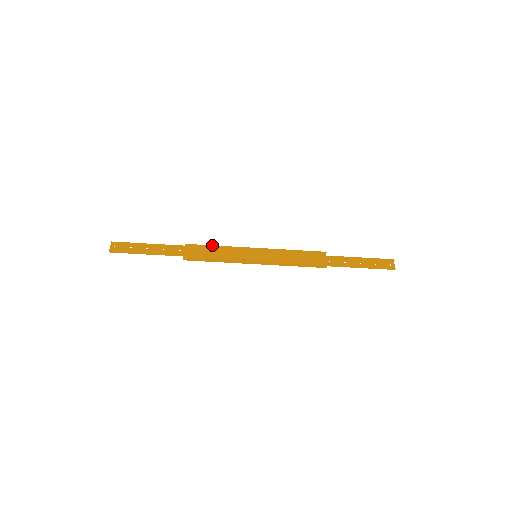
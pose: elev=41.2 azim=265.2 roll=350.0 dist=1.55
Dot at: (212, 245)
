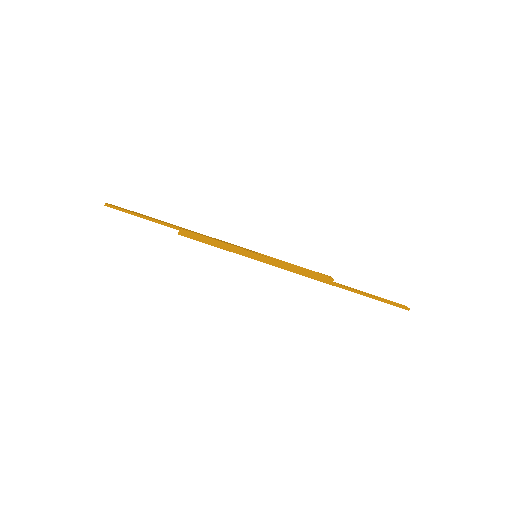
Dot at: occluded
